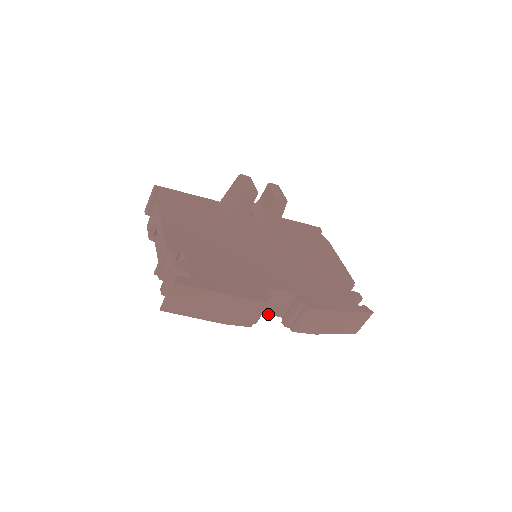
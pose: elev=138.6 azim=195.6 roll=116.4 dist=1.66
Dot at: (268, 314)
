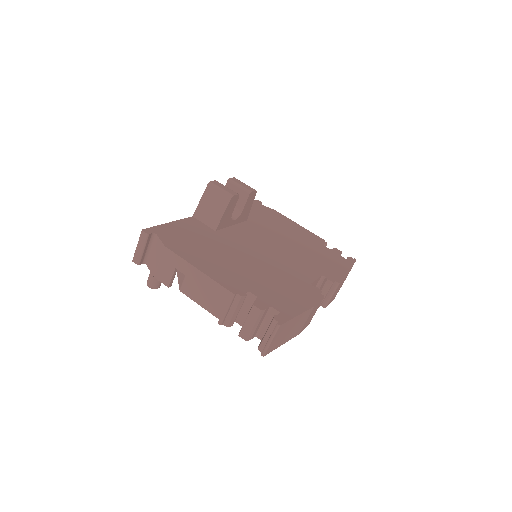
Dot at: occluded
